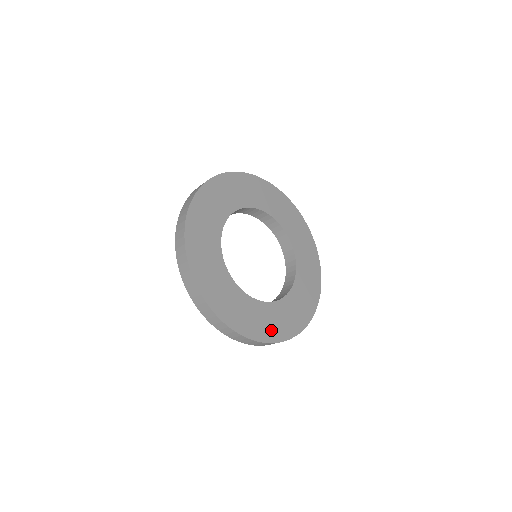
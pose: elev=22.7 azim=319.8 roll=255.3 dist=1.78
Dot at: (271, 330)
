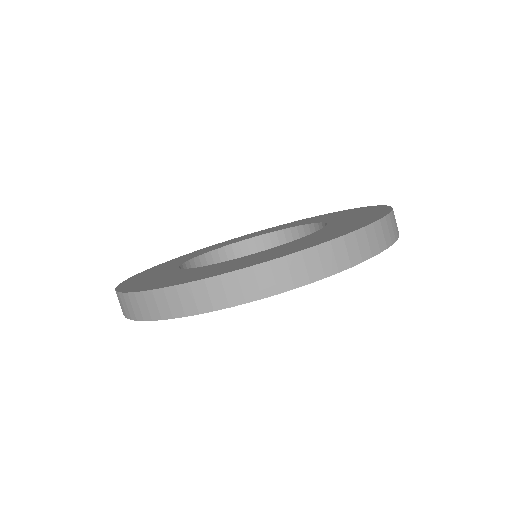
Dot at: (291, 250)
